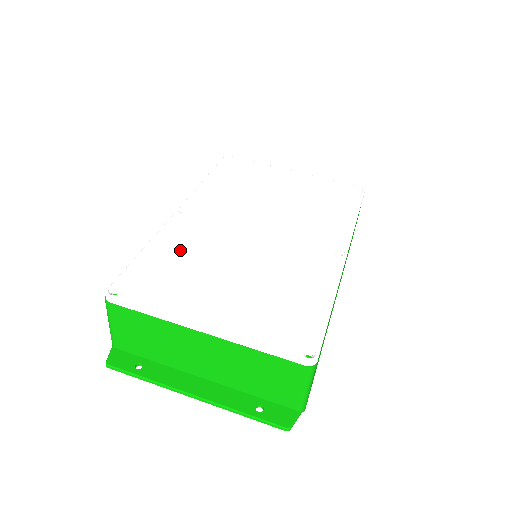
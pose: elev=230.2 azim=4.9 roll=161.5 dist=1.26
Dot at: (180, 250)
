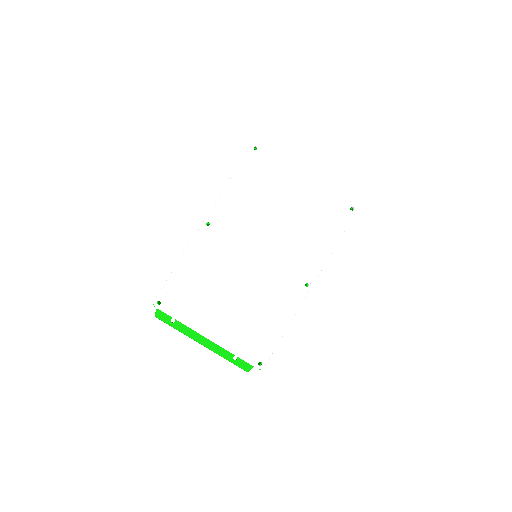
Dot at: (201, 270)
